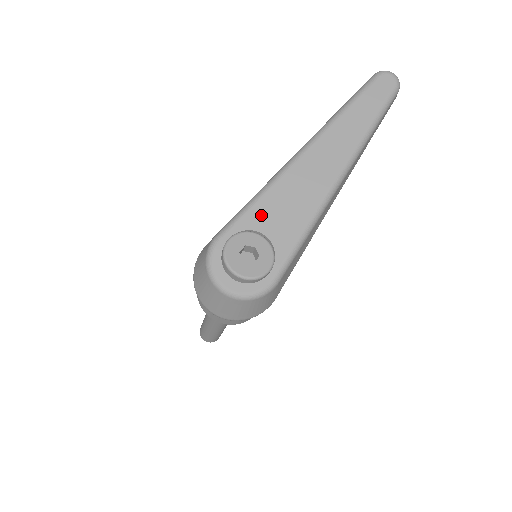
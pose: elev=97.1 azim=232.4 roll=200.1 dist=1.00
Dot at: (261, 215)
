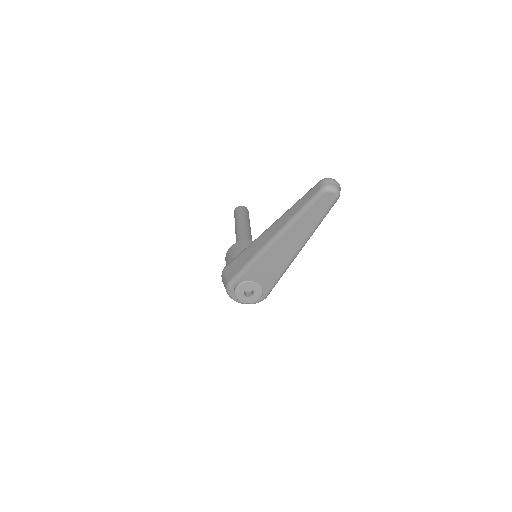
Dot at: (252, 275)
